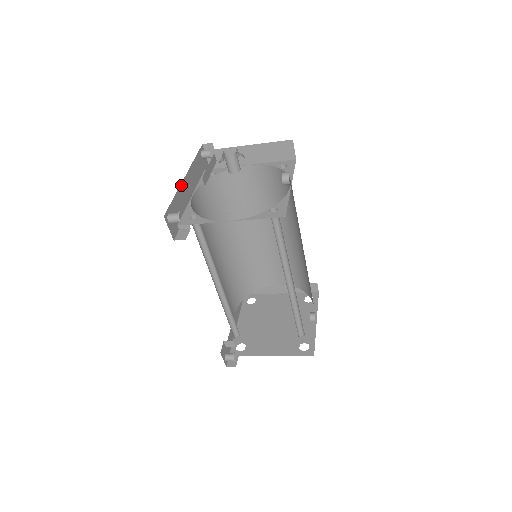
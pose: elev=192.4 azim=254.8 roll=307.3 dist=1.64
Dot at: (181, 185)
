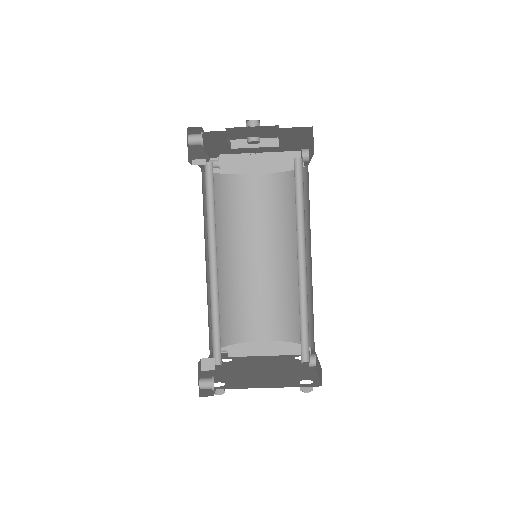
Dot at: occluded
